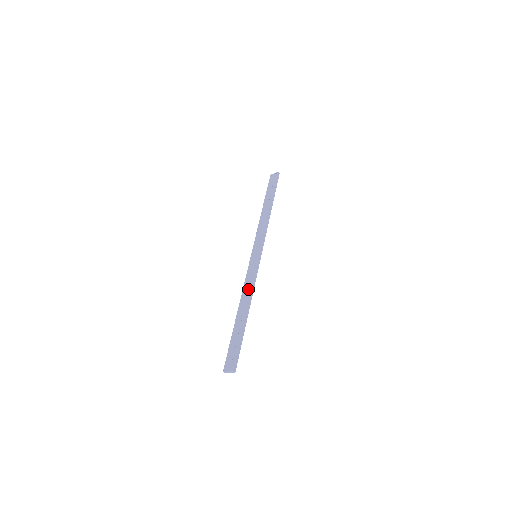
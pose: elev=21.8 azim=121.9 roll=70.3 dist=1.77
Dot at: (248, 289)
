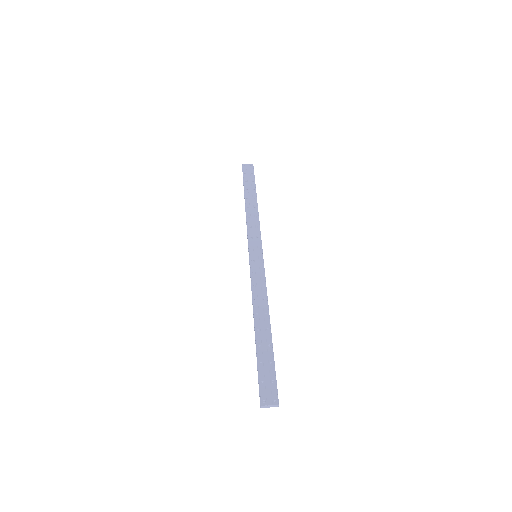
Dot at: (261, 296)
